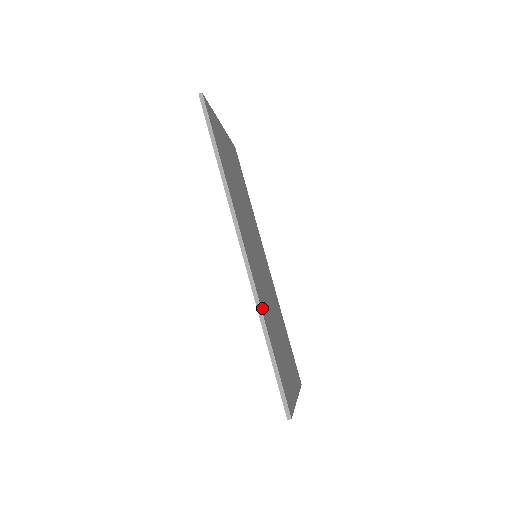
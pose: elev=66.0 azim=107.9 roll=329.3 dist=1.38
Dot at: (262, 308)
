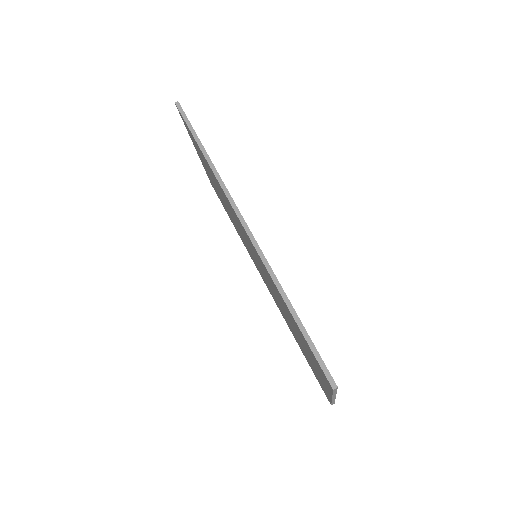
Dot at: occluded
